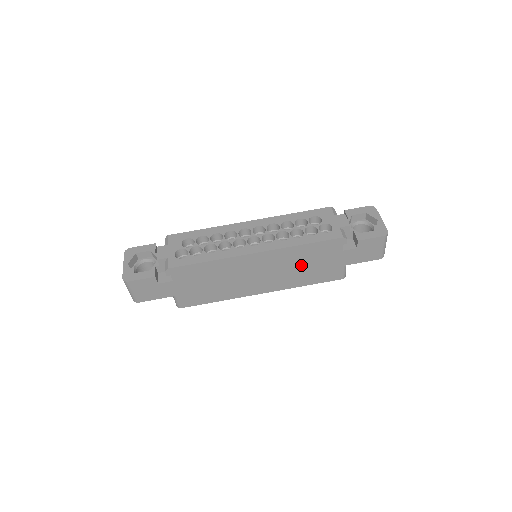
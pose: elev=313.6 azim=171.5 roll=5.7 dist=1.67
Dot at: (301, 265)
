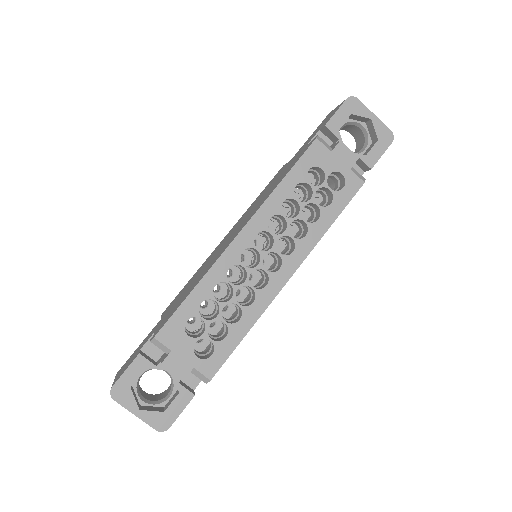
Dot at: occluded
